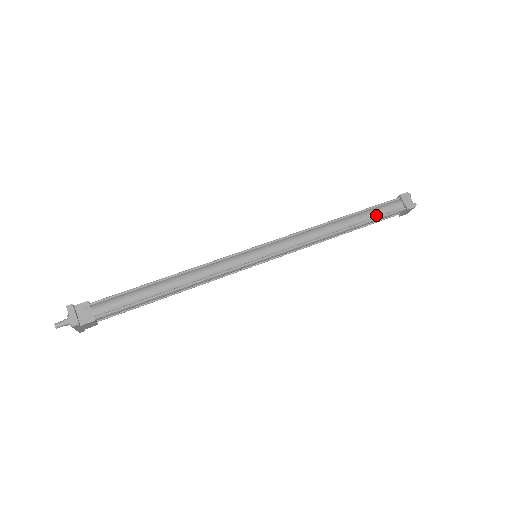
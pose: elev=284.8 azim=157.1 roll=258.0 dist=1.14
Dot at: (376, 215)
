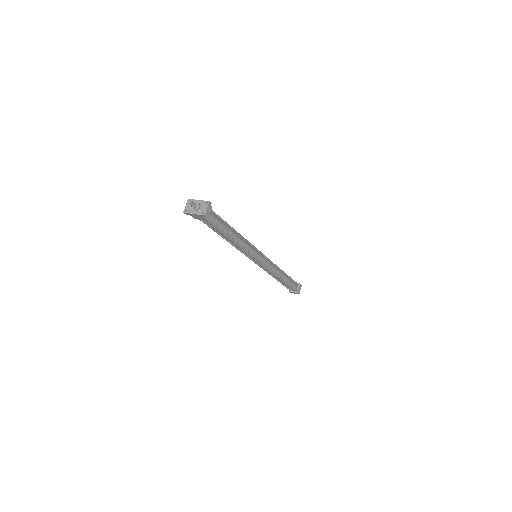
Dot at: (290, 284)
